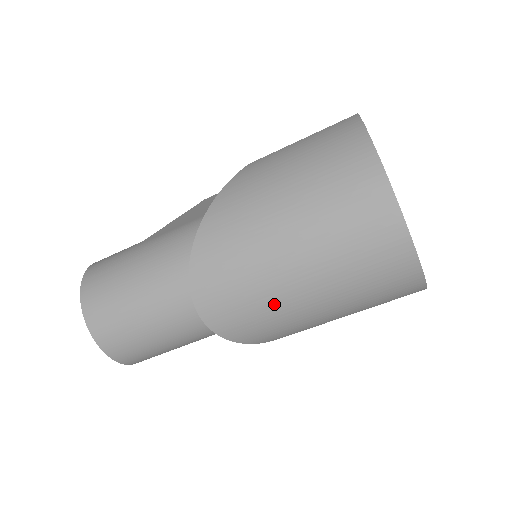
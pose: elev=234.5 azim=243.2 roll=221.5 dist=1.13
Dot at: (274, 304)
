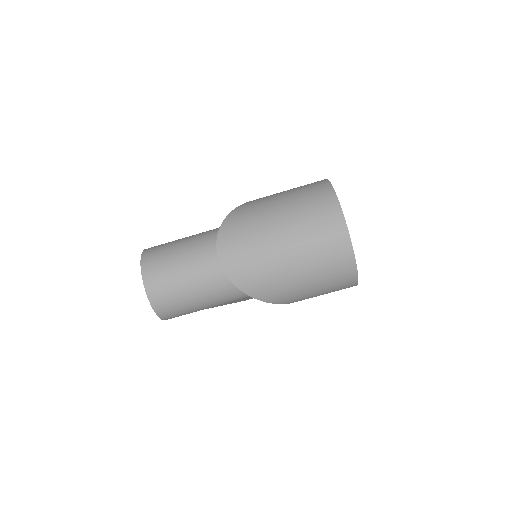
Dot at: (264, 255)
